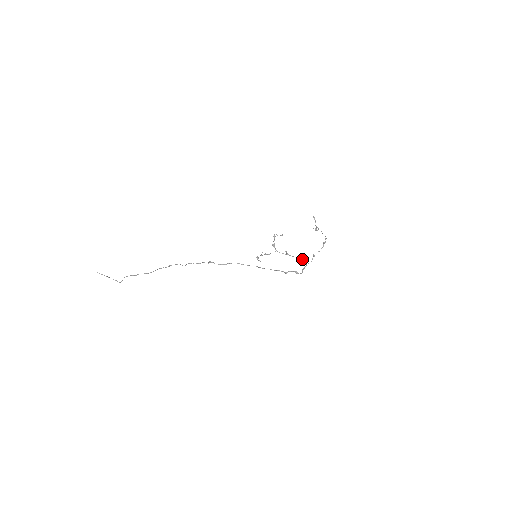
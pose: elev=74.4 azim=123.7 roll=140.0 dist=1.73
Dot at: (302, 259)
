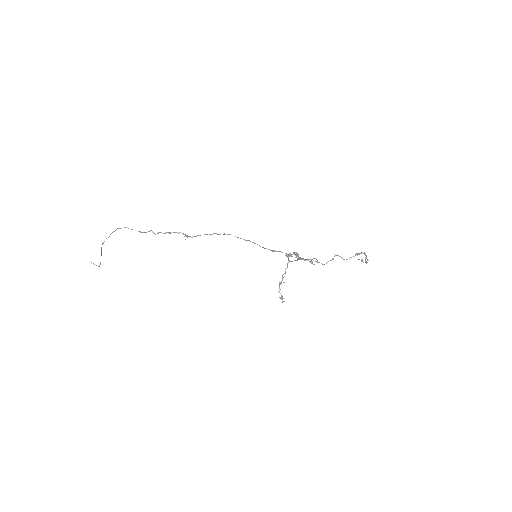
Dot at: (313, 258)
